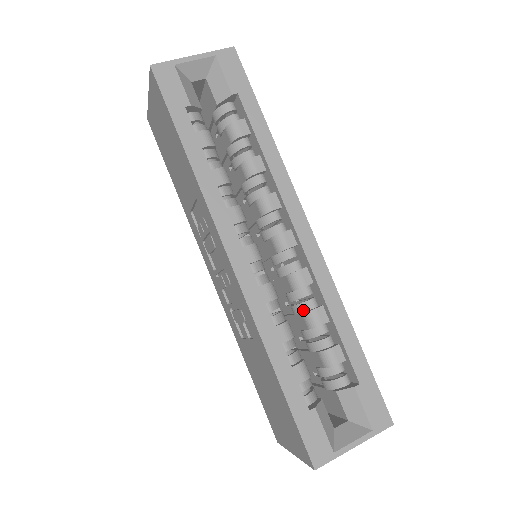
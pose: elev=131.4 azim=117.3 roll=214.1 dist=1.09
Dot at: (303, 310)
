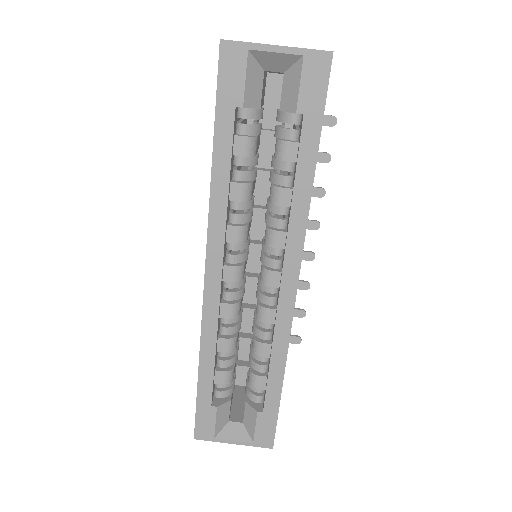
Dot at: (256, 334)
